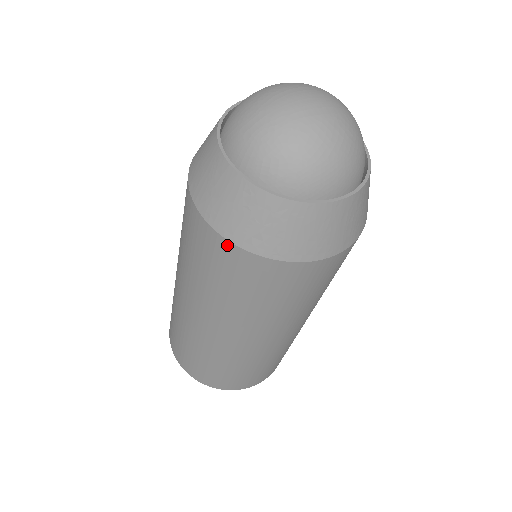
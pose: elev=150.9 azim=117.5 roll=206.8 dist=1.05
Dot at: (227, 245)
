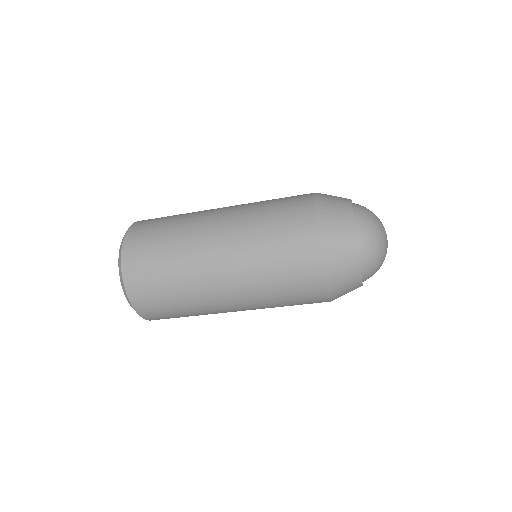
Dot at: (324, 296)
